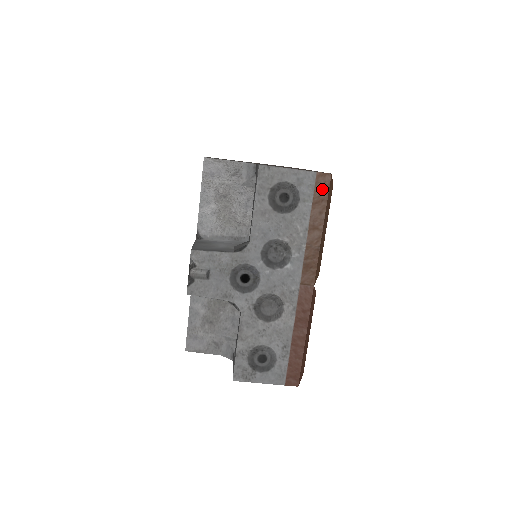
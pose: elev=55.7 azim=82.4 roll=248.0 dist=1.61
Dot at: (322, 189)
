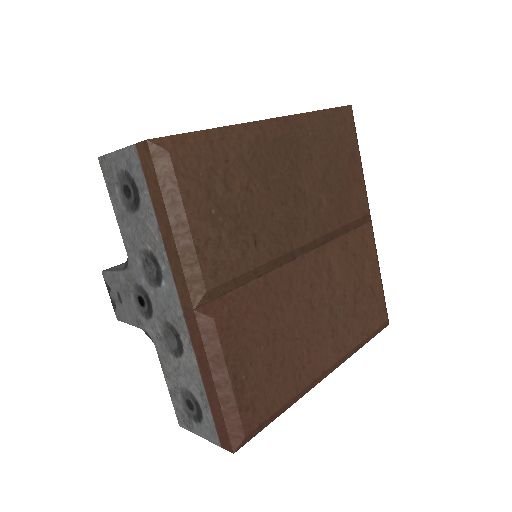
Dot at: (148, 166)
